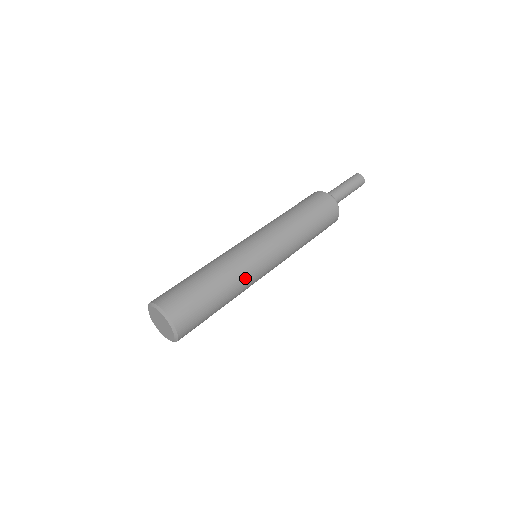
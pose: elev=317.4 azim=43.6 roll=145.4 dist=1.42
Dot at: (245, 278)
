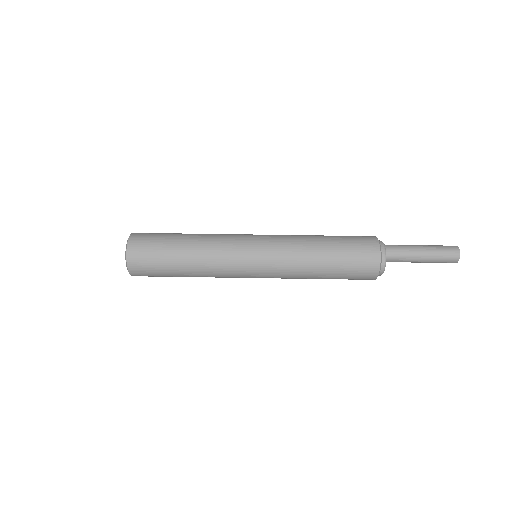
Dot at: (218, 275)
